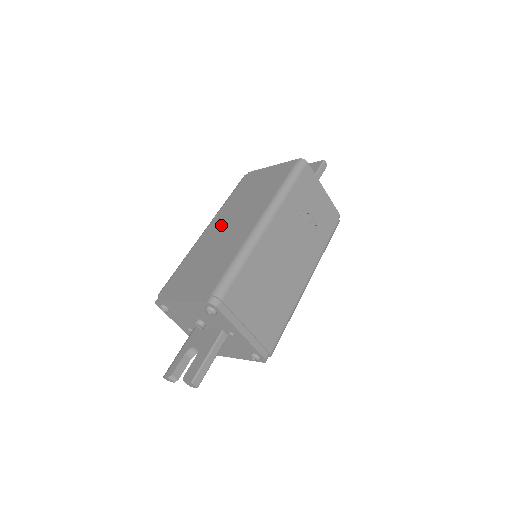
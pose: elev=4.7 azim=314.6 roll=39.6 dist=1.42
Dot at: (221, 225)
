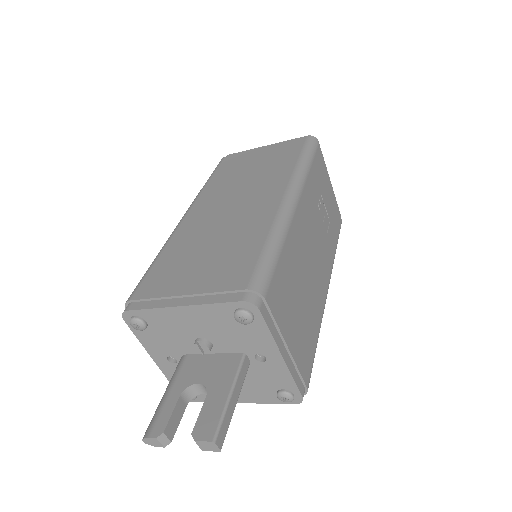
Dot at: (214, 207)
